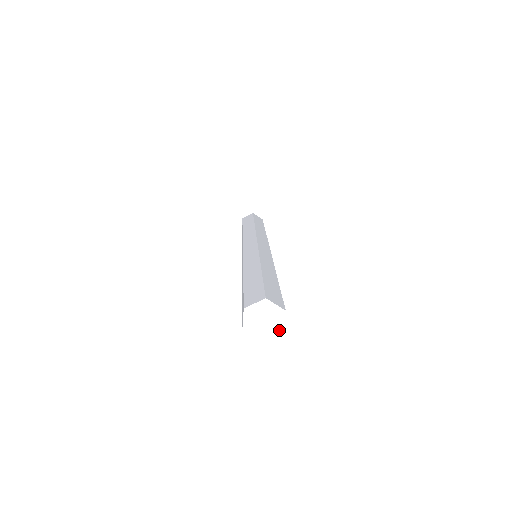
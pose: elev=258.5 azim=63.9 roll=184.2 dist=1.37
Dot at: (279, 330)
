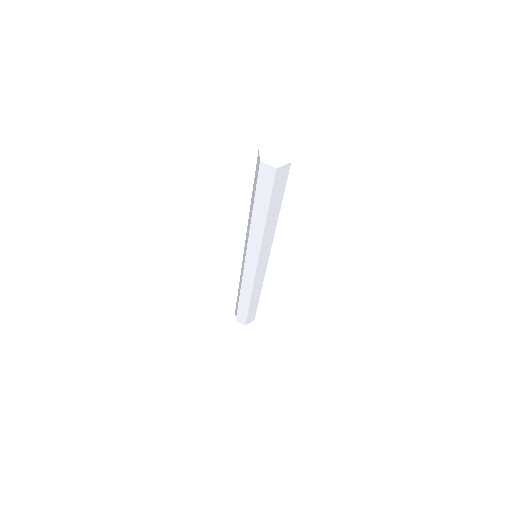
Dot at: (276, 165)
